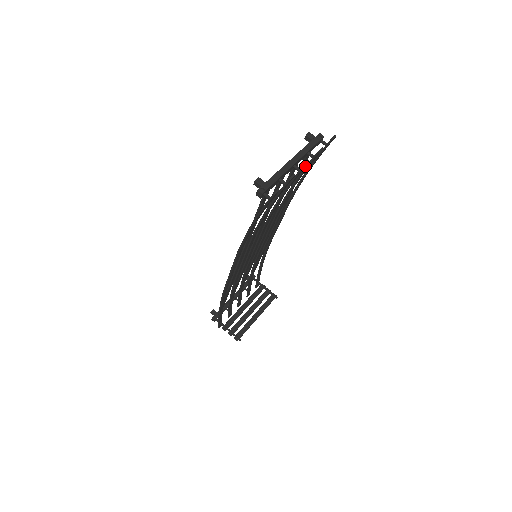
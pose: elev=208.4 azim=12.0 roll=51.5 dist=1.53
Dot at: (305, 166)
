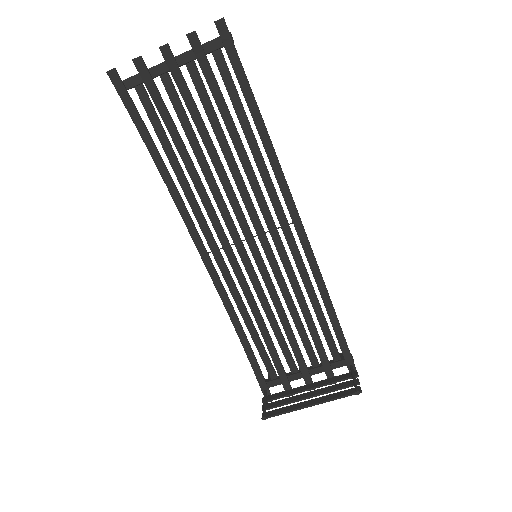
Dot at: (168, 52)
